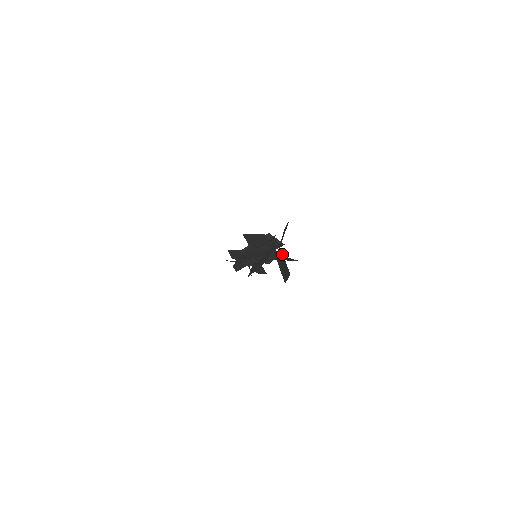
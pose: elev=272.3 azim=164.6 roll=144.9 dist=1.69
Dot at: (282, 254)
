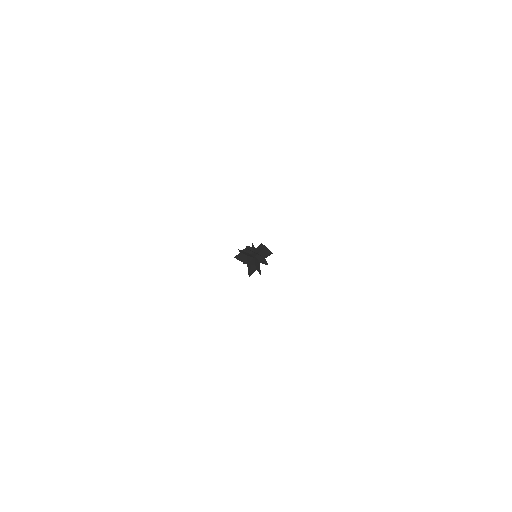
Dot at: occluded
